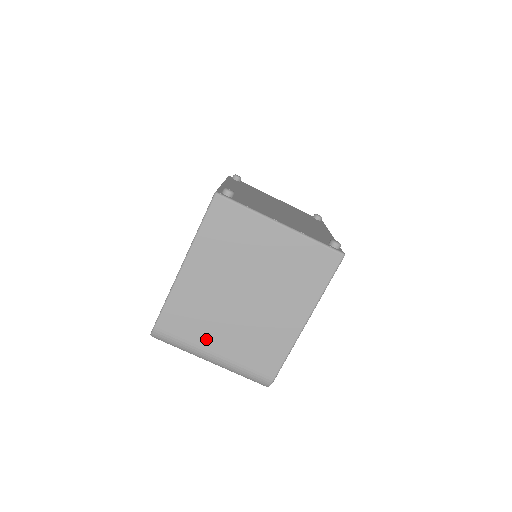
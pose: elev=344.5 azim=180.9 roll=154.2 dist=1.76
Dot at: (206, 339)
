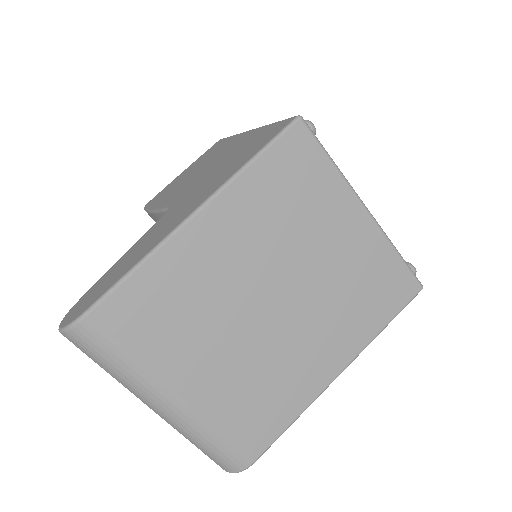
Dot at: (174, 364)
